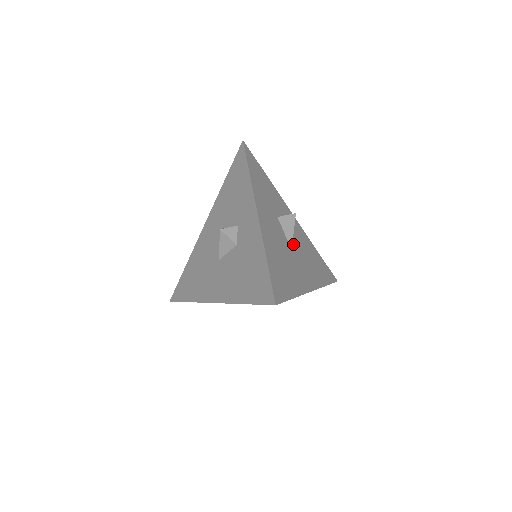
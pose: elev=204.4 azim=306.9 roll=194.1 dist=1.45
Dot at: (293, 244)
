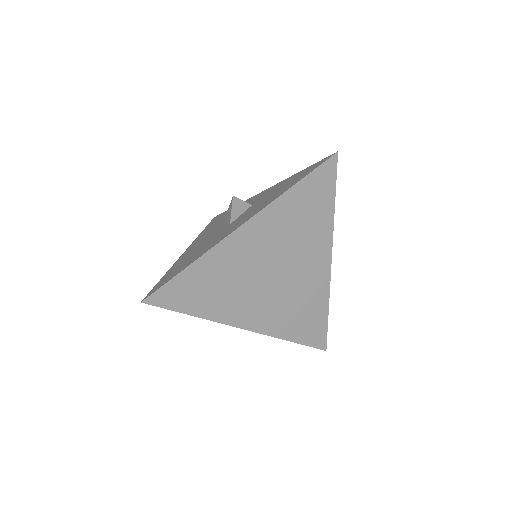
Dot at: occluded
